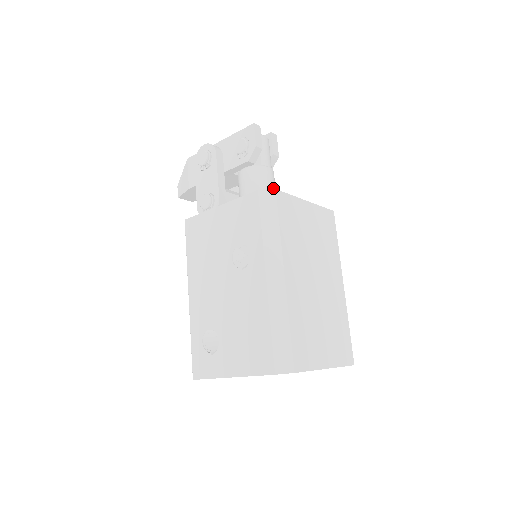
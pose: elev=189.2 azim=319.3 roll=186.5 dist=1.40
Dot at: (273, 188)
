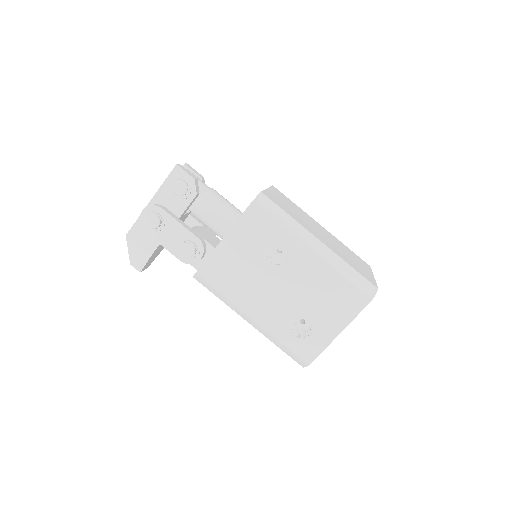
Dot at: (227, 200)
